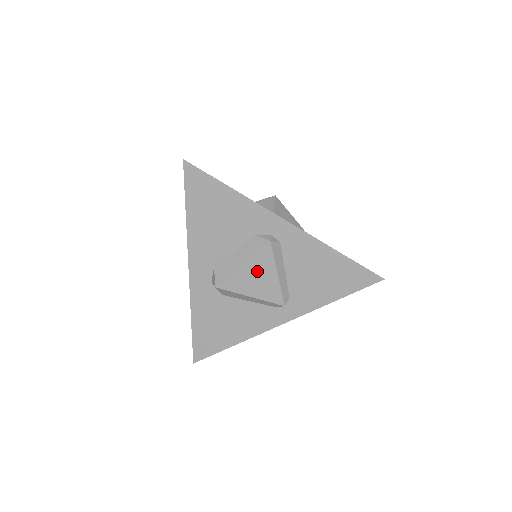
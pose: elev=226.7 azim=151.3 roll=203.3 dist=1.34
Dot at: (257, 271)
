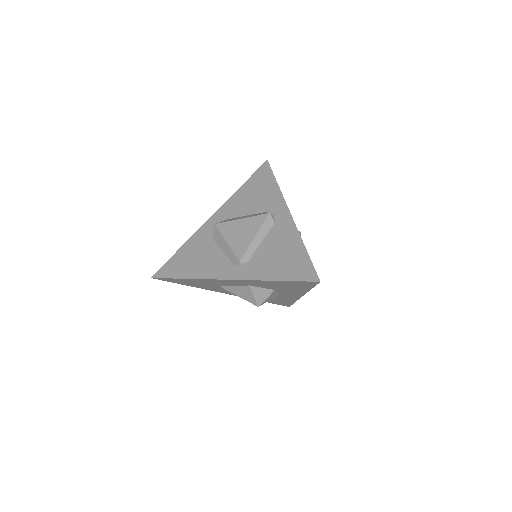
Dot at: (246, 227)
